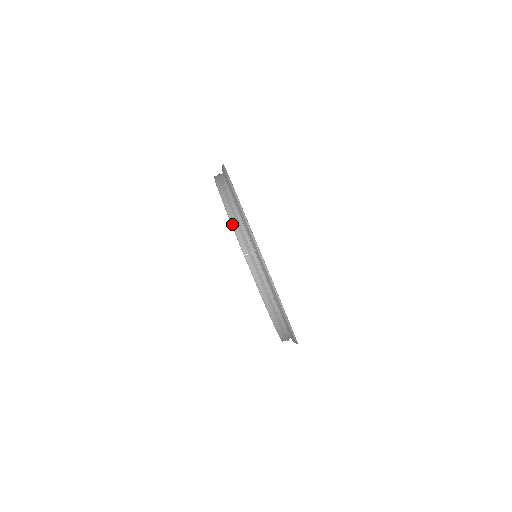
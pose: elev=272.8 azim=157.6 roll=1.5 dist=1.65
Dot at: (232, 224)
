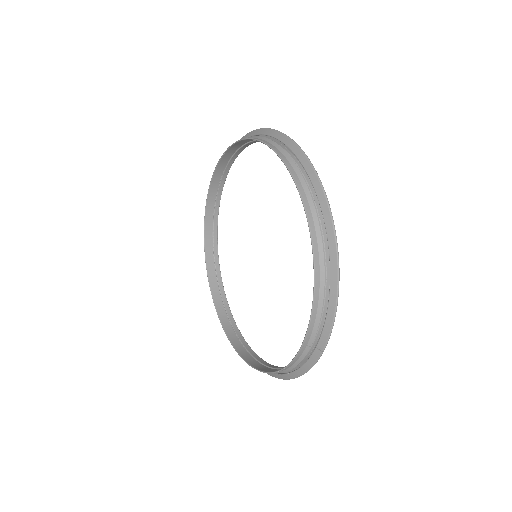
Dot at: (313, 312)
